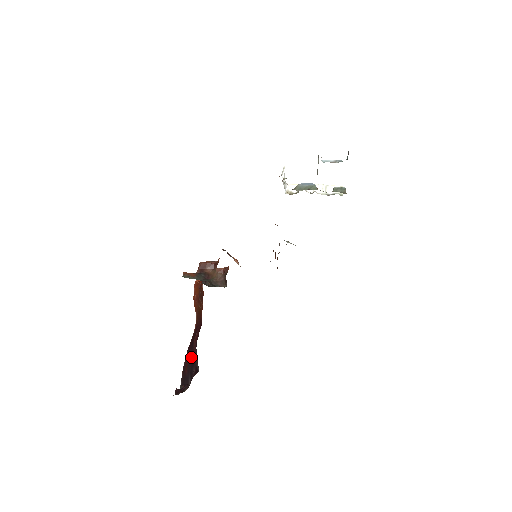
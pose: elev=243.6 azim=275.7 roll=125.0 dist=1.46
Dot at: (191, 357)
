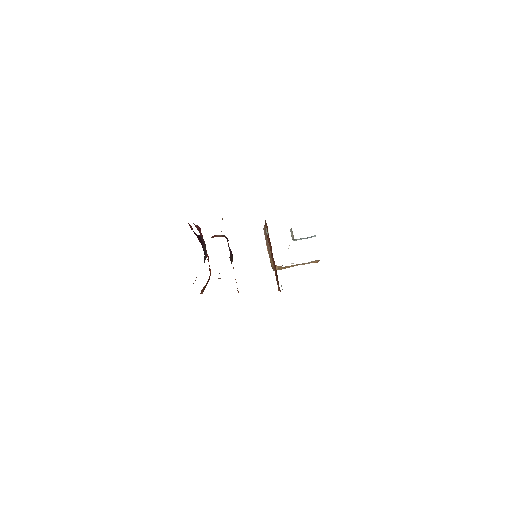
Dot at: occluded
